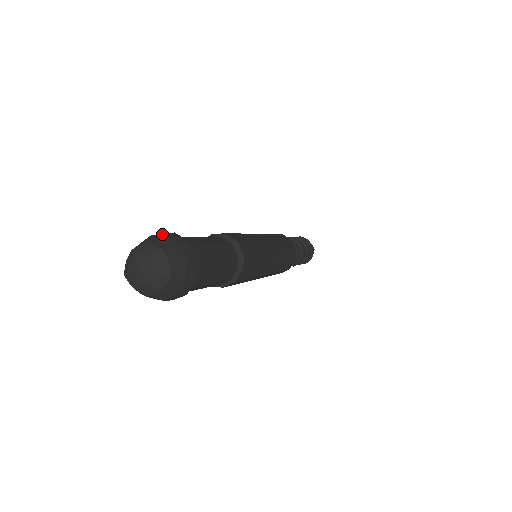
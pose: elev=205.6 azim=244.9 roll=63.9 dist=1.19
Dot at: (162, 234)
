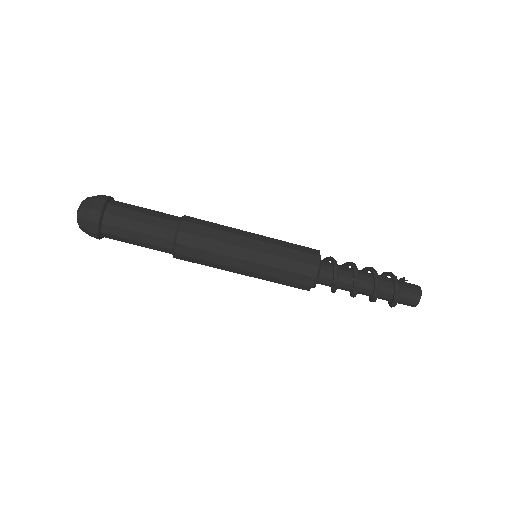
Dot at: occluded
